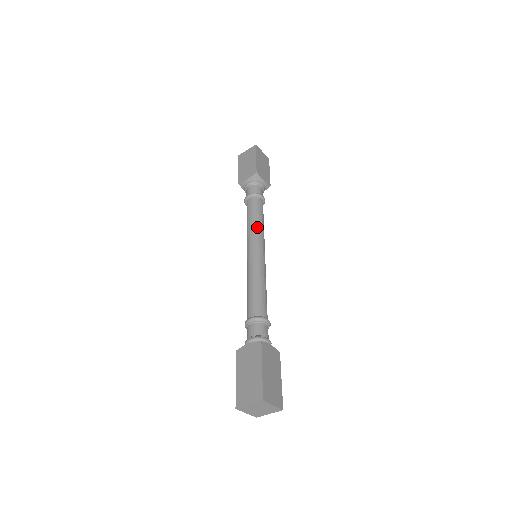
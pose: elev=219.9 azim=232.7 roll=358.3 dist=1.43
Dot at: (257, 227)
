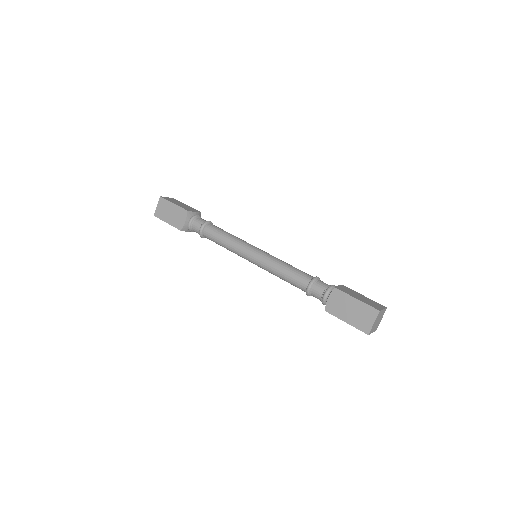
Dot at: (235, 240)
